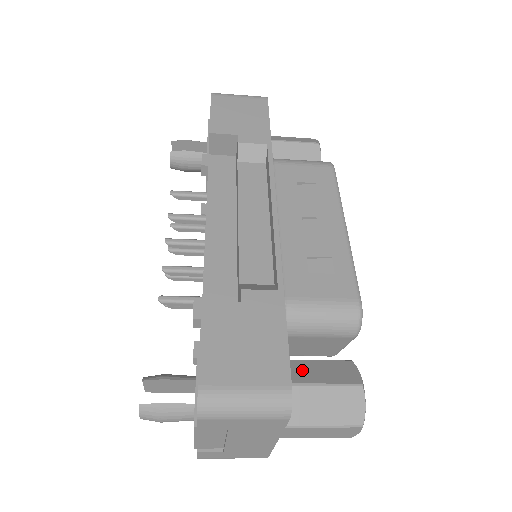
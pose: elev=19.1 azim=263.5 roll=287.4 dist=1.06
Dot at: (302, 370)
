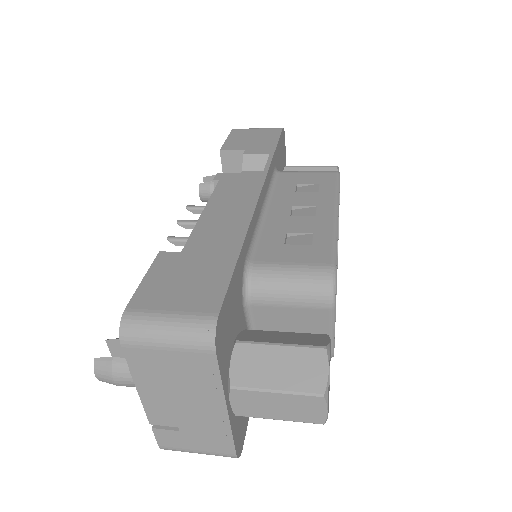
Dot at: (264, 335)
